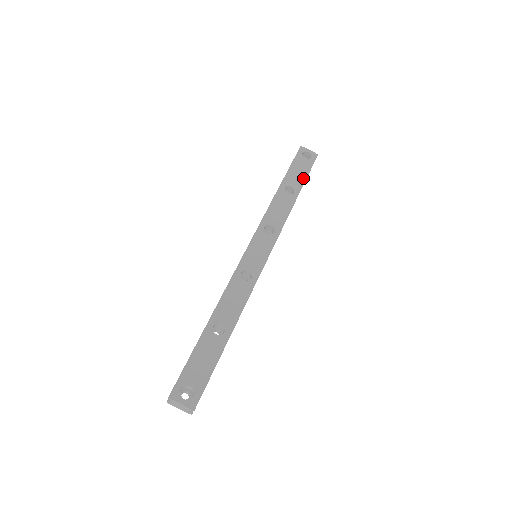
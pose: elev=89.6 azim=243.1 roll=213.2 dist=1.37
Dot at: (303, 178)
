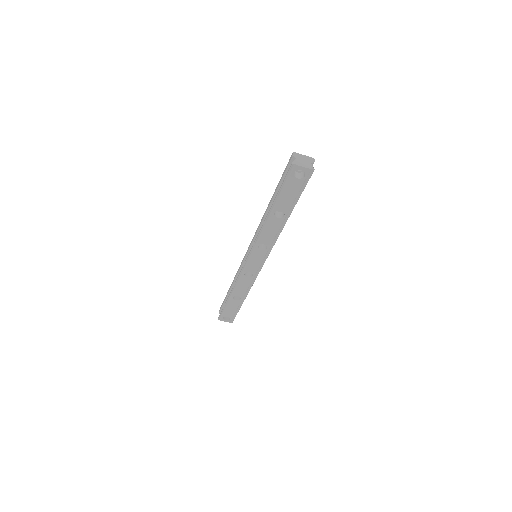
Dot at: (294, 200)
